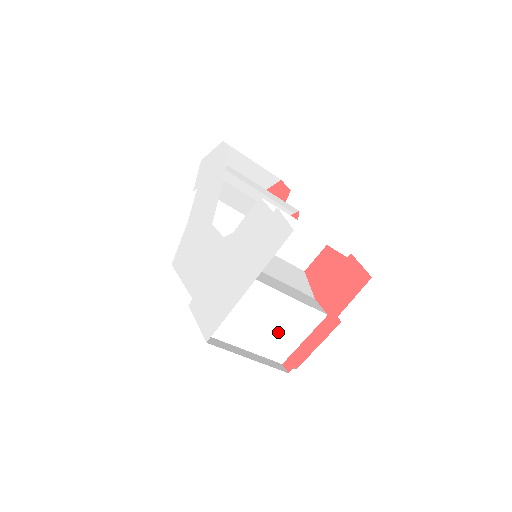
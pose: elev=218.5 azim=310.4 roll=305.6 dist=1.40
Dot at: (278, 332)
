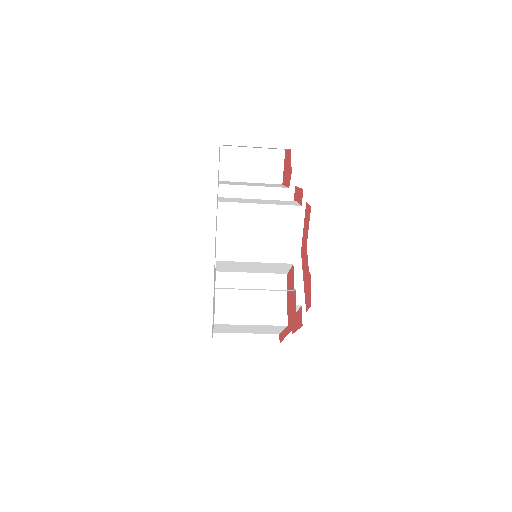
Dot at: (260, 330)
